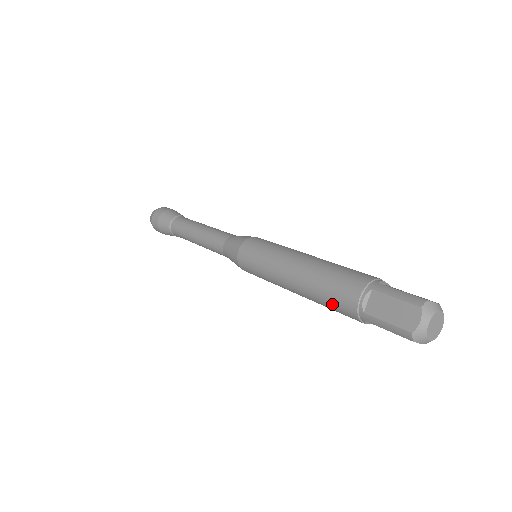
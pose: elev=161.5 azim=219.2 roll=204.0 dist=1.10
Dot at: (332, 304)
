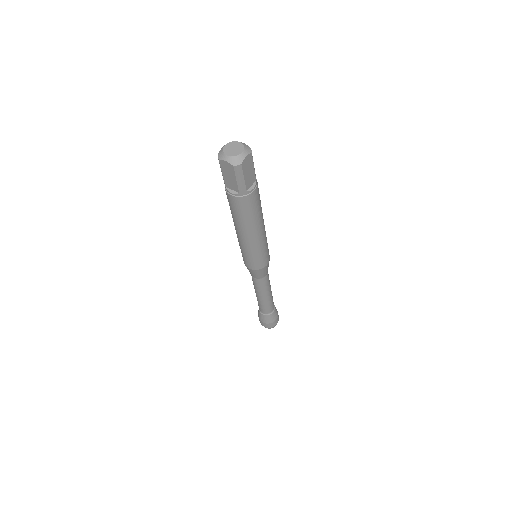
Dot at: occluded
